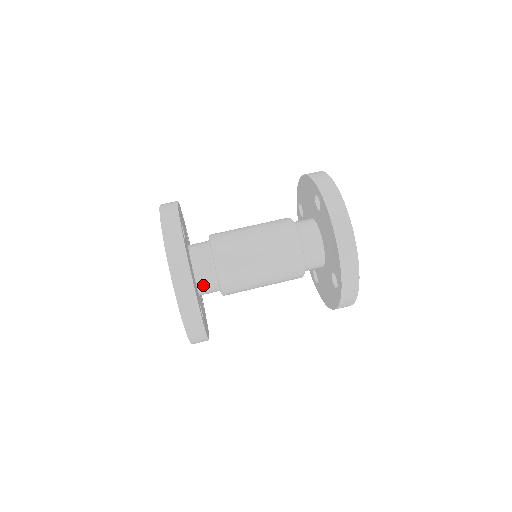
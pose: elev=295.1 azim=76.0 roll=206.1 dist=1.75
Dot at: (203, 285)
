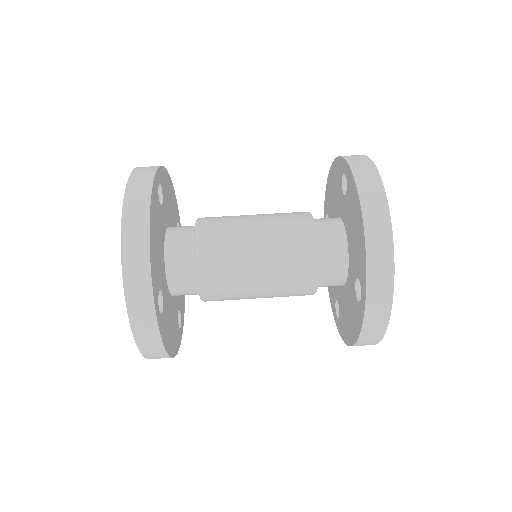
Dot at: (175, 274)
